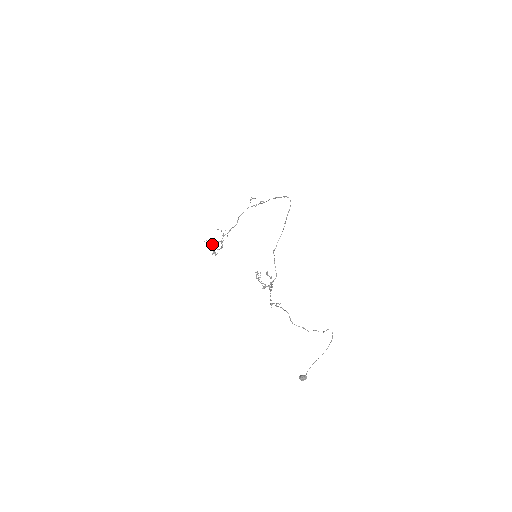
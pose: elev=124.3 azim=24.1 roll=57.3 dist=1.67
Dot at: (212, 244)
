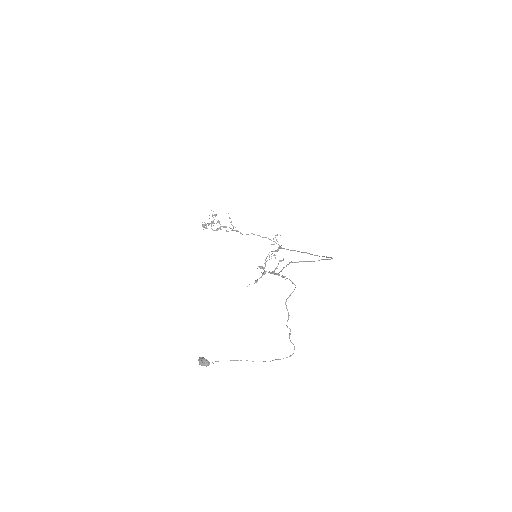
Dot at: occluded
